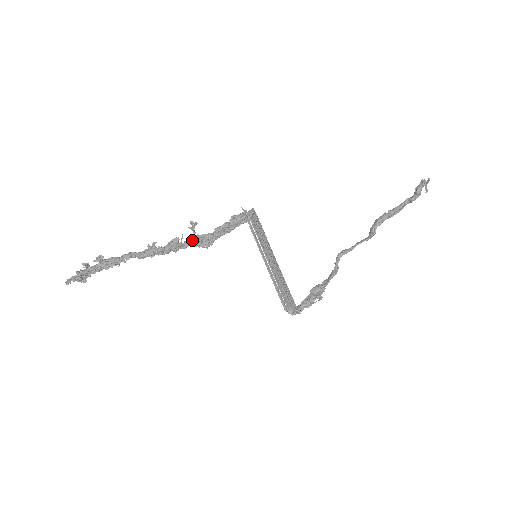
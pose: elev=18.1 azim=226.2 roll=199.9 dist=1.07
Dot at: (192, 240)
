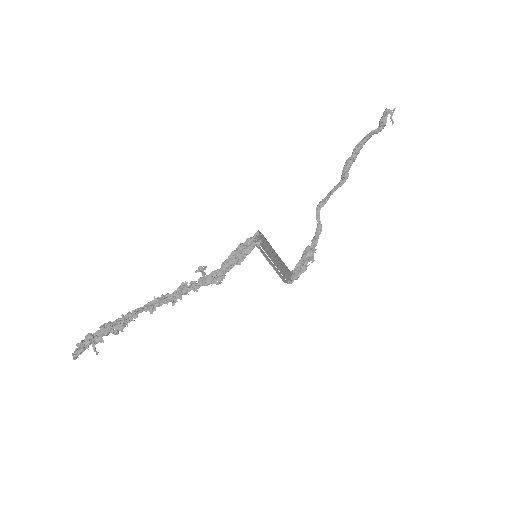
Dot at: (203, 281)
